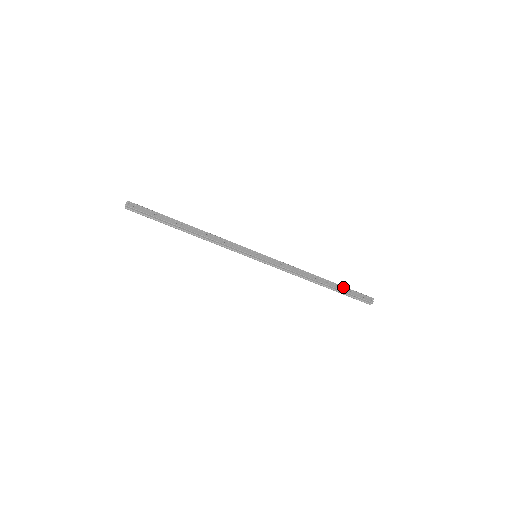
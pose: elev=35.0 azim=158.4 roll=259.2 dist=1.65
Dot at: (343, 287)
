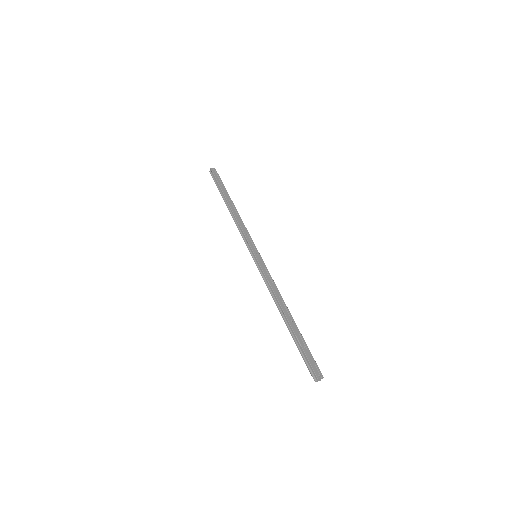
Dot at: (303, 339)
